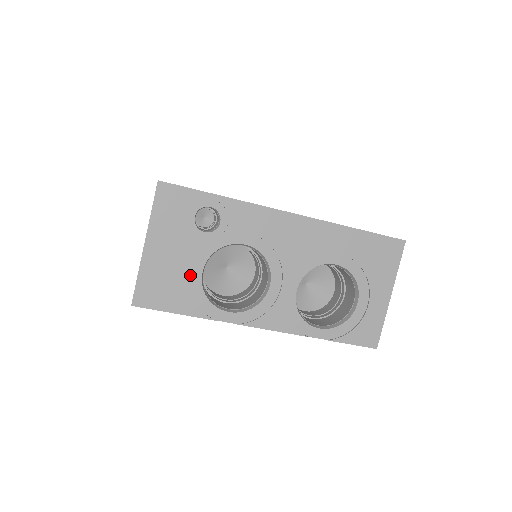
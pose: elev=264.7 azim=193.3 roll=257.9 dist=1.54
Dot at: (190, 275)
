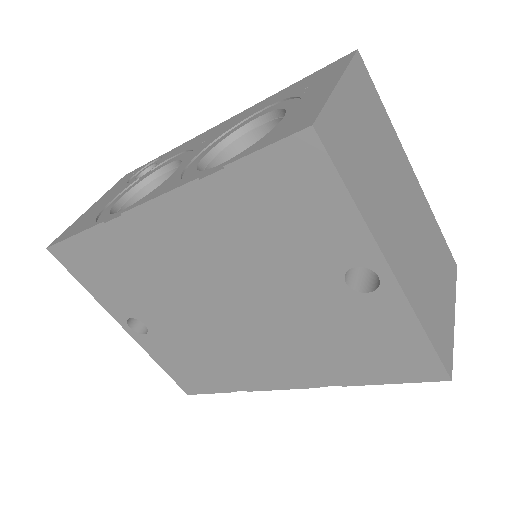
Dot at: (108, 207)
